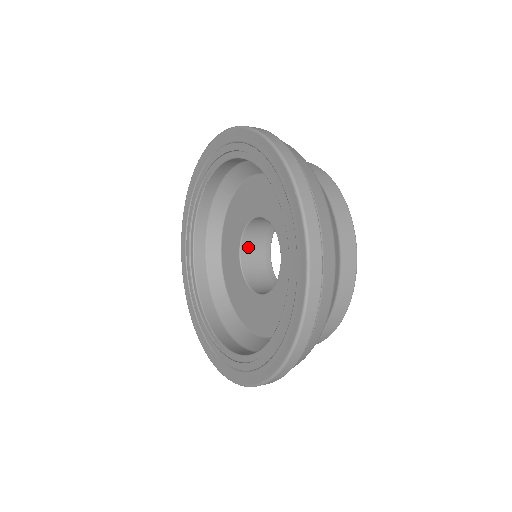
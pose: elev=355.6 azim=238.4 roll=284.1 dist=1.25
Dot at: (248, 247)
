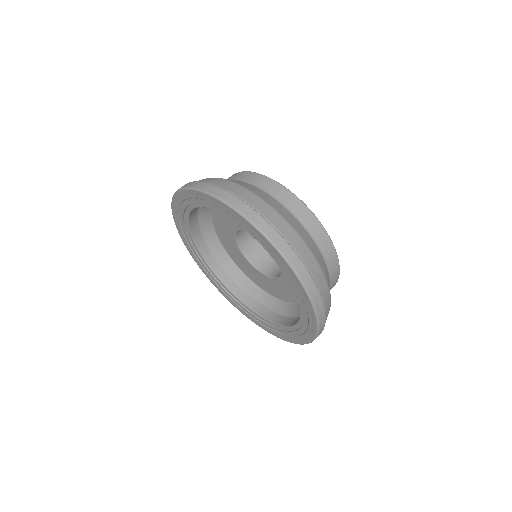
Dot at: (241, 231)
